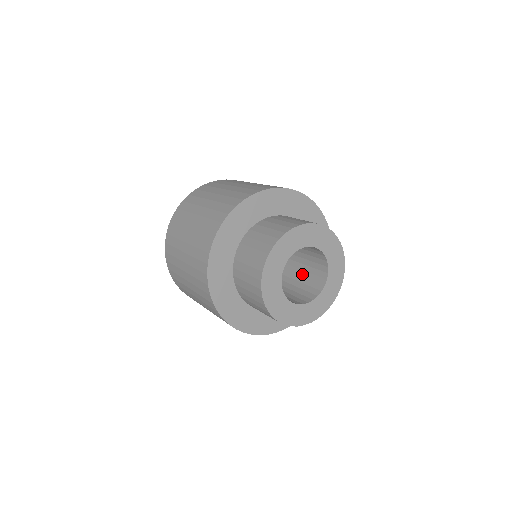
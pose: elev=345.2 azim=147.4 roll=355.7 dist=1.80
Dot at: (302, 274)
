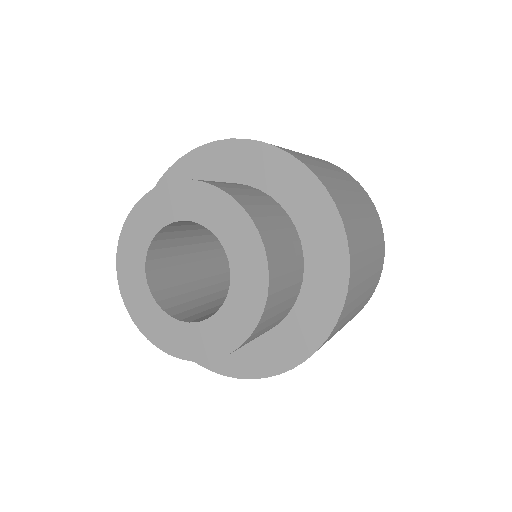
Dot at: occluded
